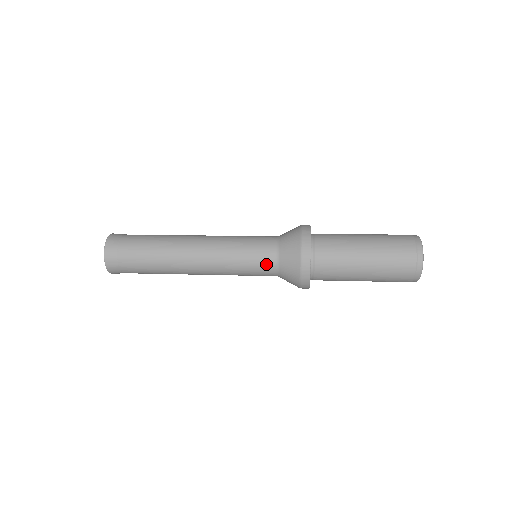
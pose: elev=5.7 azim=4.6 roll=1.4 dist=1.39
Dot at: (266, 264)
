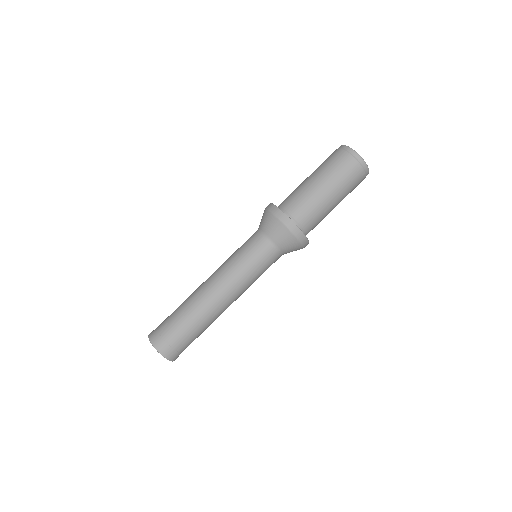
Dot at: (275, 261)
